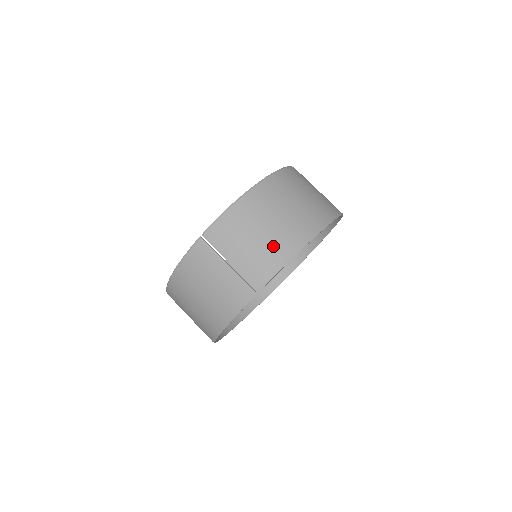
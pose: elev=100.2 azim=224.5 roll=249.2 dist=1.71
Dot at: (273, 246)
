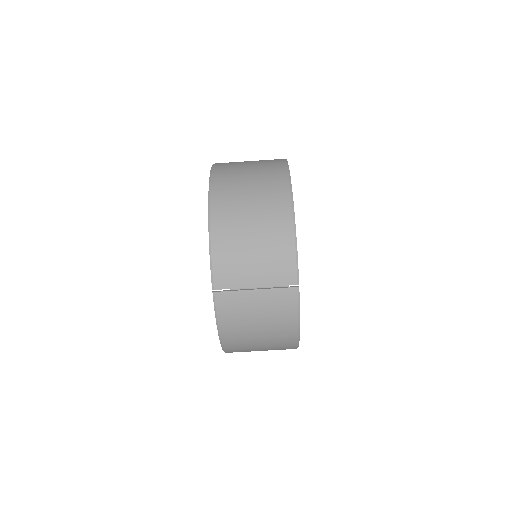
Dot at: (273, 241)
